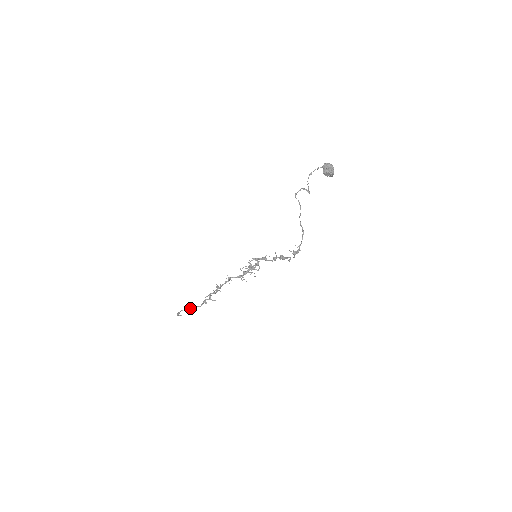
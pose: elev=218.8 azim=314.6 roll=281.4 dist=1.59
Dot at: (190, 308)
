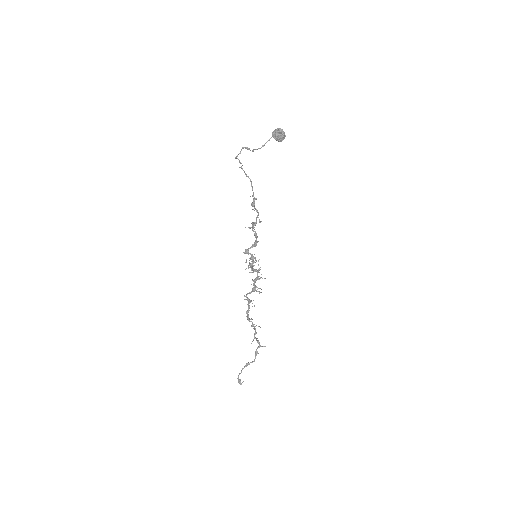
Dot at: occluded
